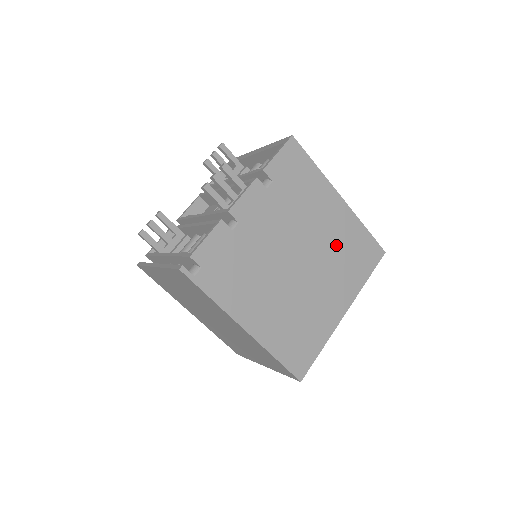
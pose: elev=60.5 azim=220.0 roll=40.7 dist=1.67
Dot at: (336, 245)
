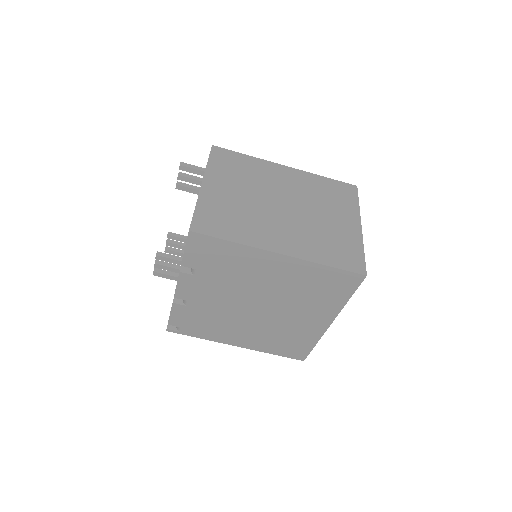
Dot at: (294, 288)
